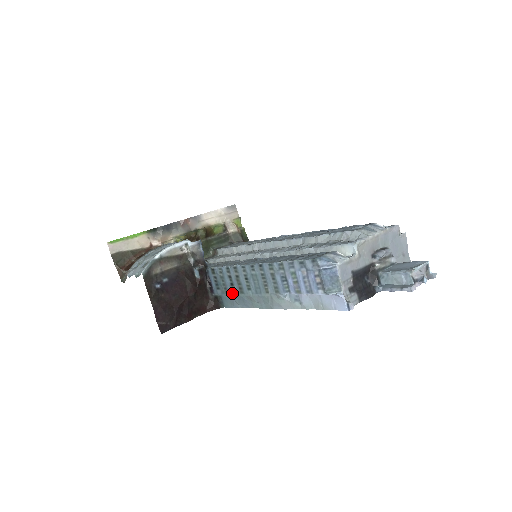
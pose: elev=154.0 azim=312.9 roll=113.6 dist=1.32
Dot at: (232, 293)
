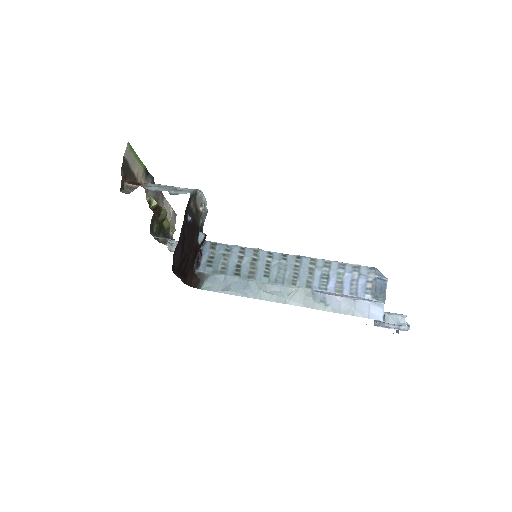
Dot at: (234, 275)
